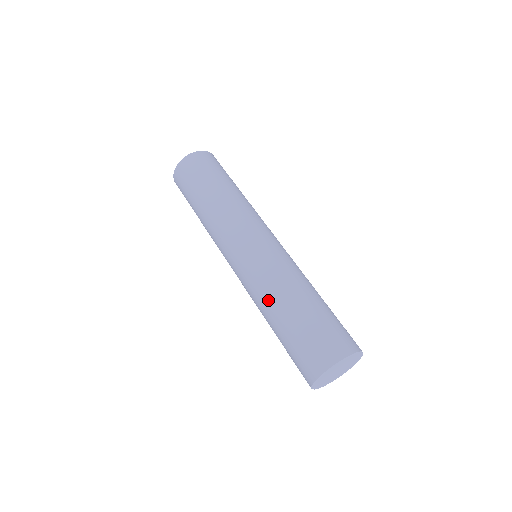
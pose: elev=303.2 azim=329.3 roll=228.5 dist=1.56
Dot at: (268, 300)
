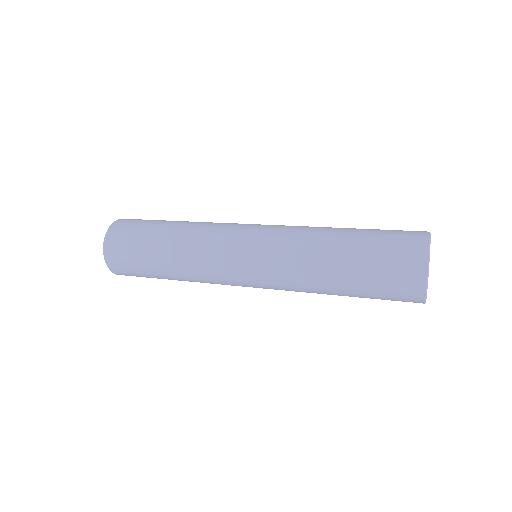
Dot at: (322, 227)
